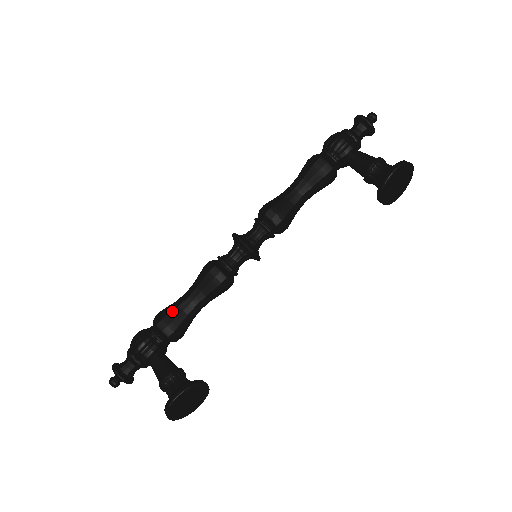
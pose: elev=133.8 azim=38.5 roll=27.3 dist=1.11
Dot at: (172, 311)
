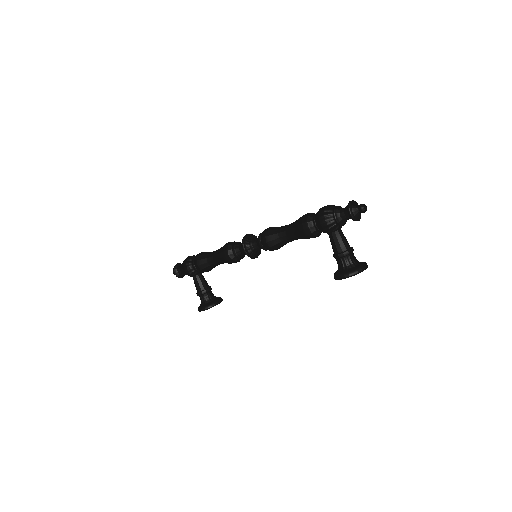
Dot at: (204, 264)
